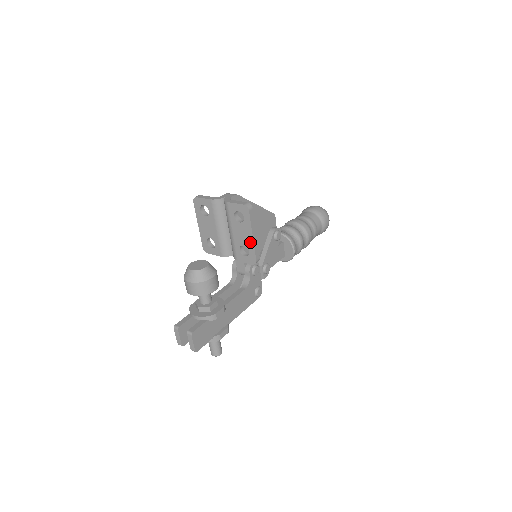
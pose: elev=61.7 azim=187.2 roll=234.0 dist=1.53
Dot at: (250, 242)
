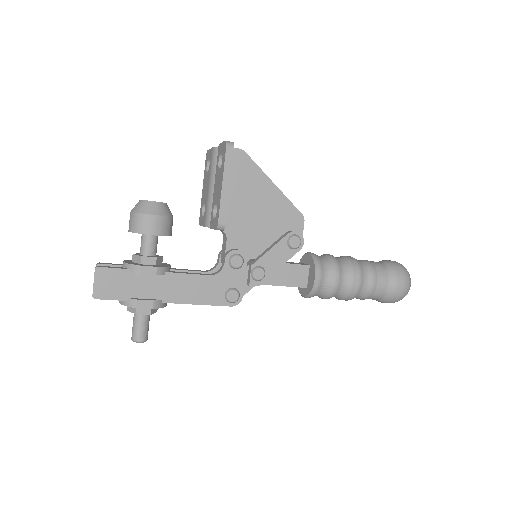
Dot at: (220, 195)
